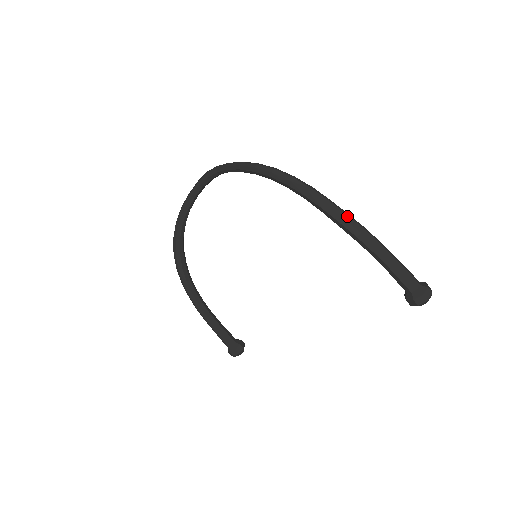
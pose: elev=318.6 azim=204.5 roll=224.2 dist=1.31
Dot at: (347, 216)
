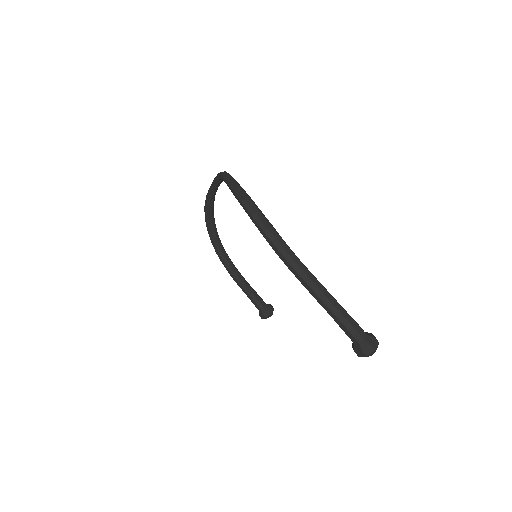
Dot at: (295, 263)
